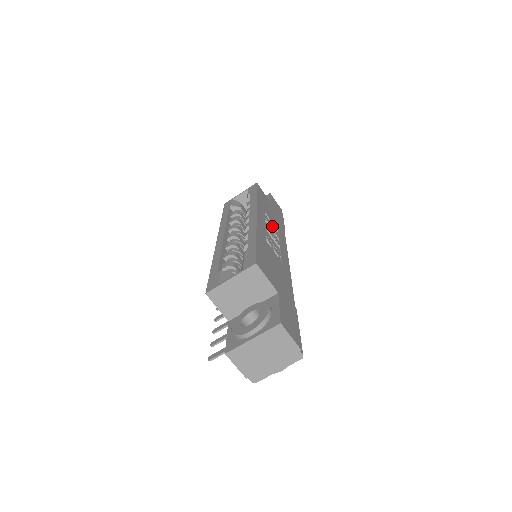
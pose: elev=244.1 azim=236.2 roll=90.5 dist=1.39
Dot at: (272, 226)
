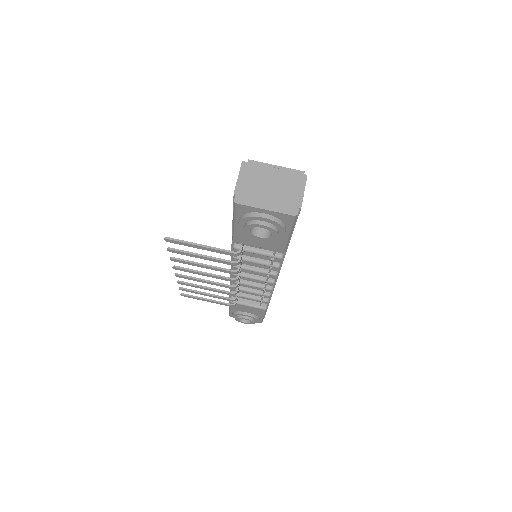
Dot at: occluded
